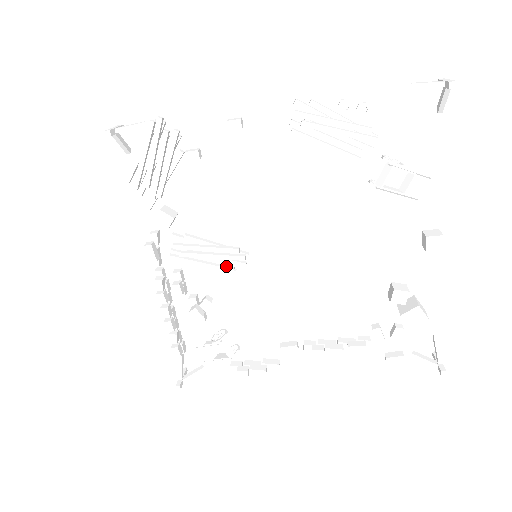
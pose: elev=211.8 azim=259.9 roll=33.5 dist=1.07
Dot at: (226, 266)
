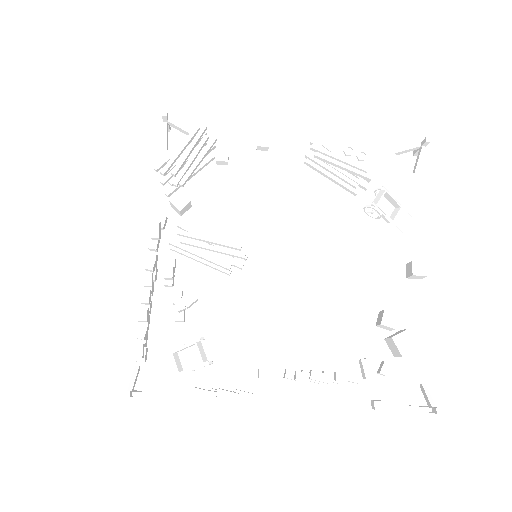
Dot at: (223, 262)
